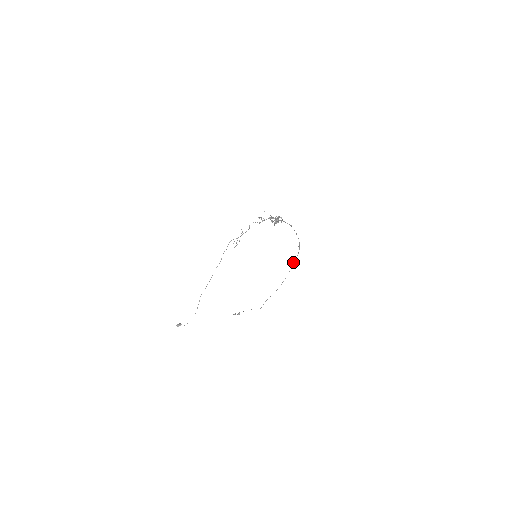
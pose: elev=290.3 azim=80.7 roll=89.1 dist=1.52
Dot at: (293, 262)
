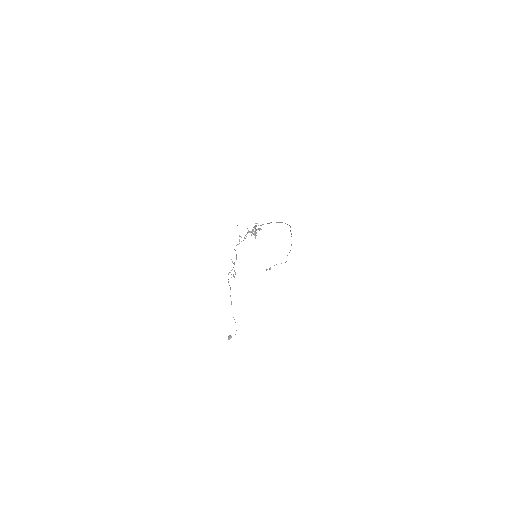
Dot at: occluded
